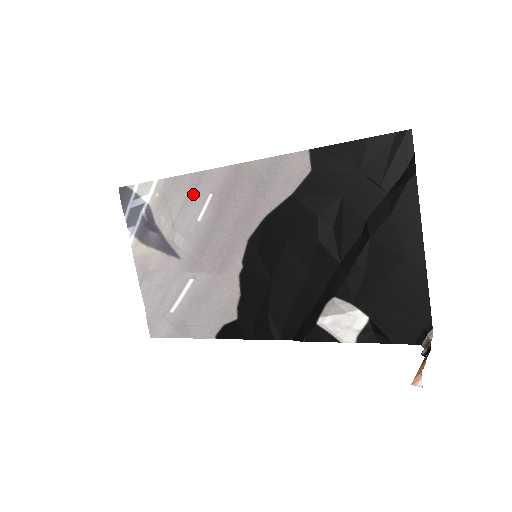
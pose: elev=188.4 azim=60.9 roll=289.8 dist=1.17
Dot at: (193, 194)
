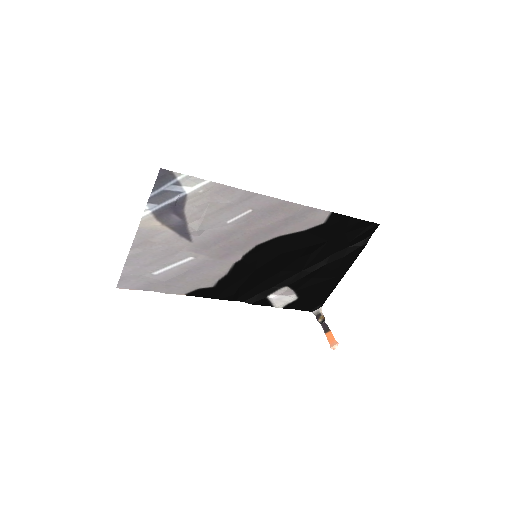
Dot at: (237, 204)
